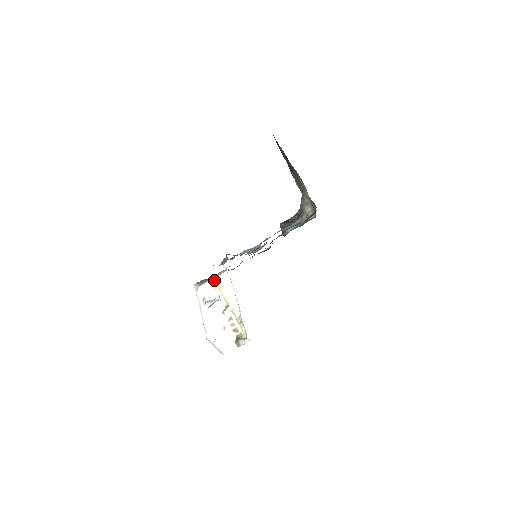
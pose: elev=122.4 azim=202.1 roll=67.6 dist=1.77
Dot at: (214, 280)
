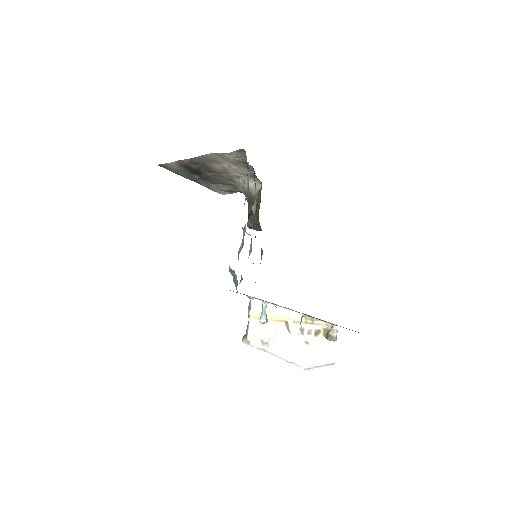
Dot at: (251, 318)
